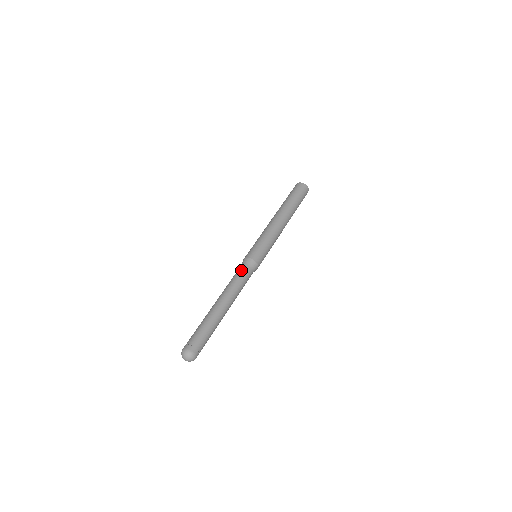
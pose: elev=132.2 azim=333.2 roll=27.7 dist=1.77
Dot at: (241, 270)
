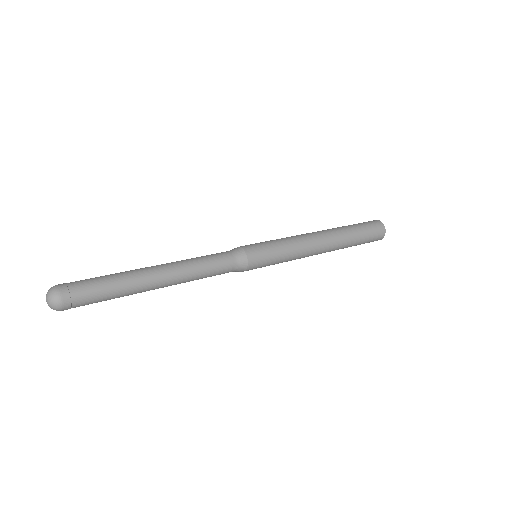
Dot at: occluded
